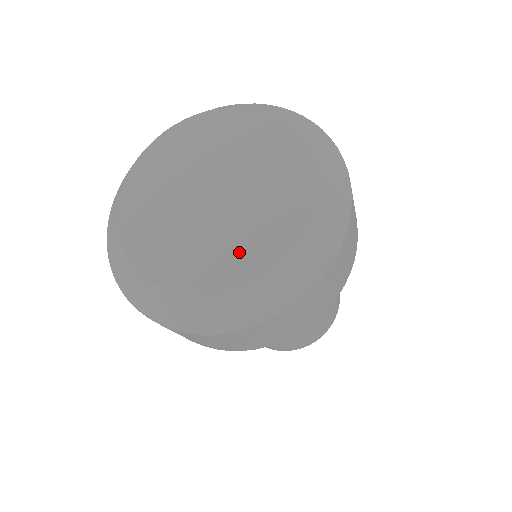
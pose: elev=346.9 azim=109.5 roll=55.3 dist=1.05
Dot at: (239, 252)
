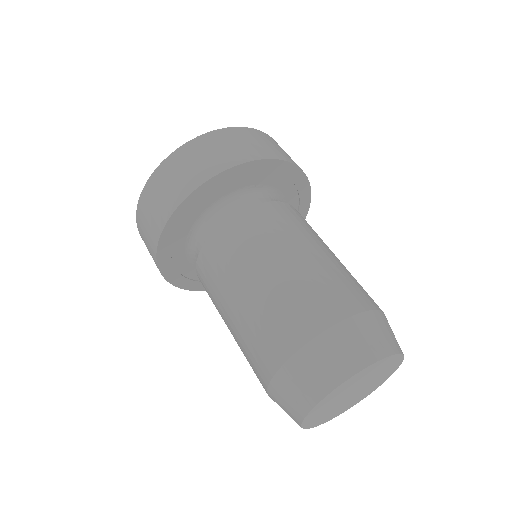
Dot at: occluded
